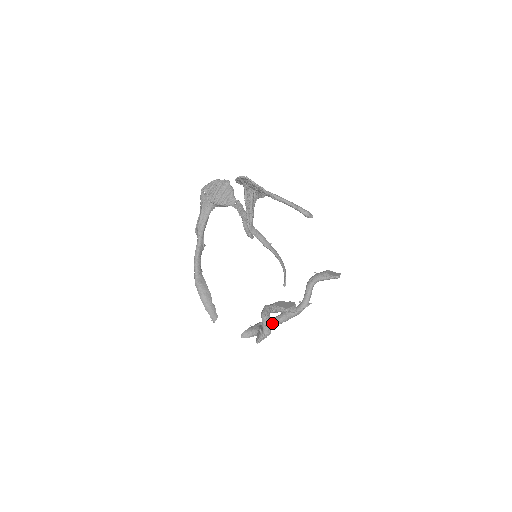
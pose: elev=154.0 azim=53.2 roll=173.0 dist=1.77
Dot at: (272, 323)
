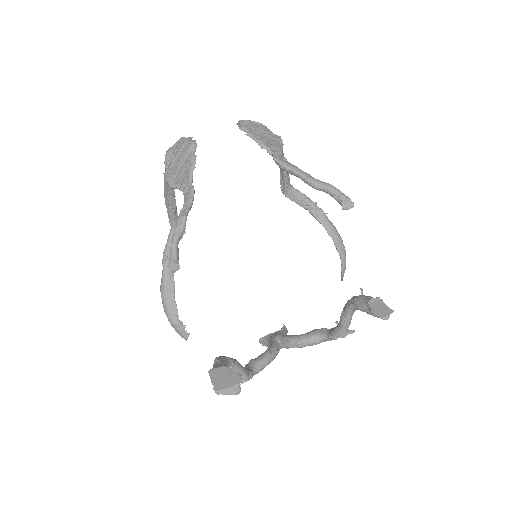
Dot at: (289, 344)
